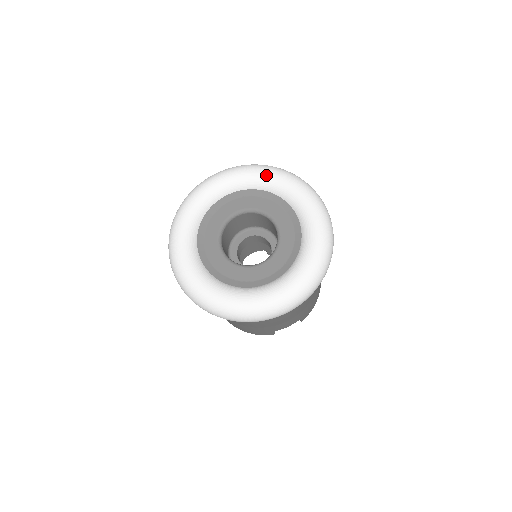
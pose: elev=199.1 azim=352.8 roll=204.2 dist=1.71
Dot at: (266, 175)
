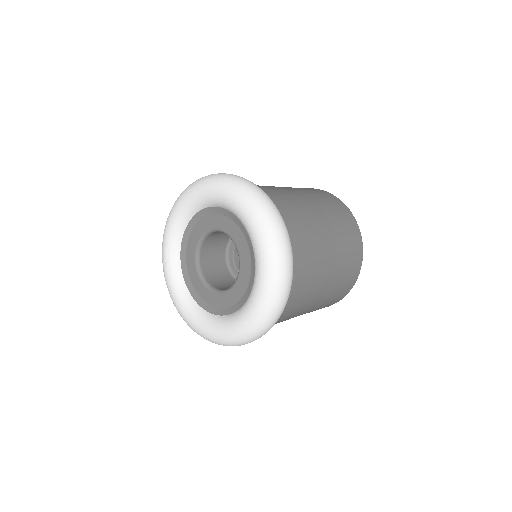
Dot at: (234, 203)
